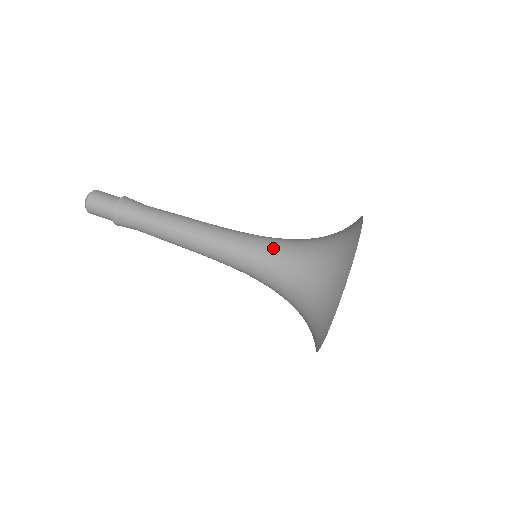
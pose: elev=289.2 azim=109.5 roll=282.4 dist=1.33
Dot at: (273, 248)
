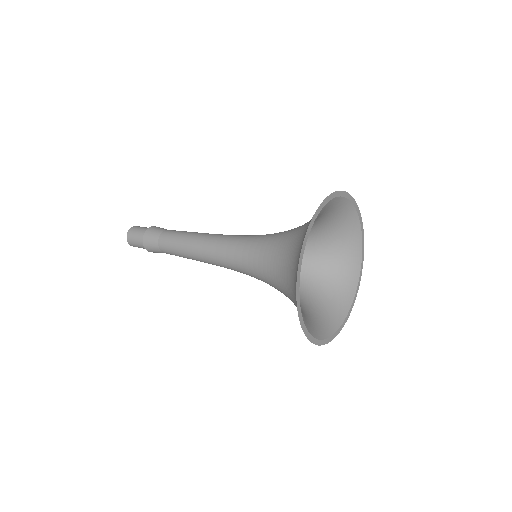
Dot at: occluded
